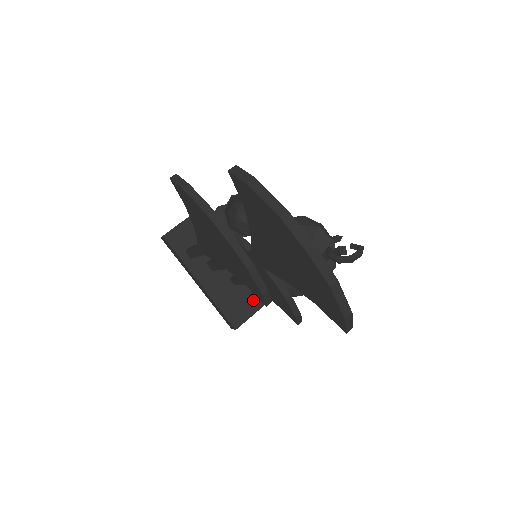
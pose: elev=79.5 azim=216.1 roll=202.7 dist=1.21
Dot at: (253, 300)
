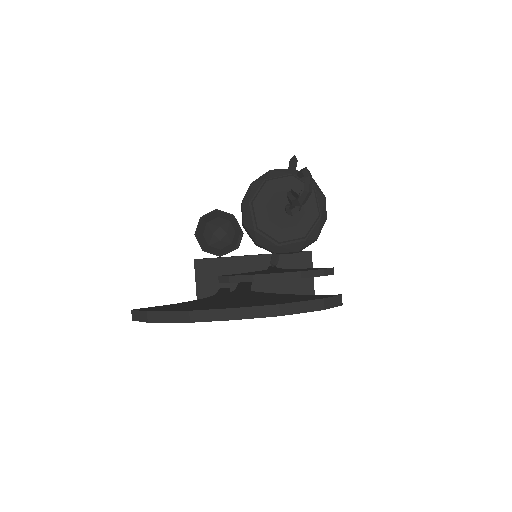
Dot at: (300, 263)
